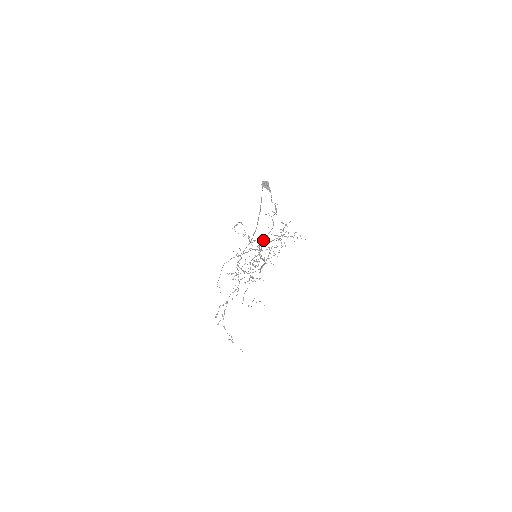
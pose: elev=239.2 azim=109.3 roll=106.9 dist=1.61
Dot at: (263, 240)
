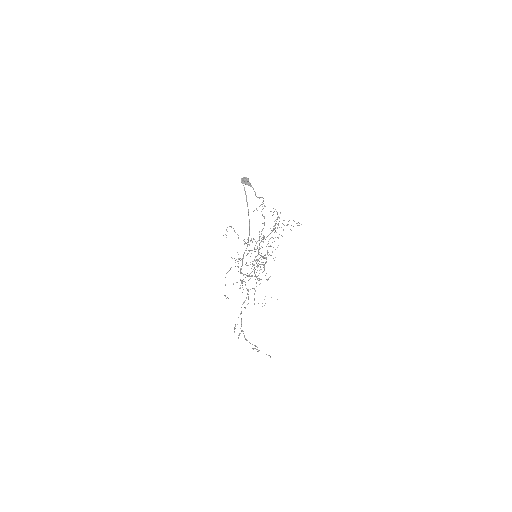
Dot at: (259, 238)
